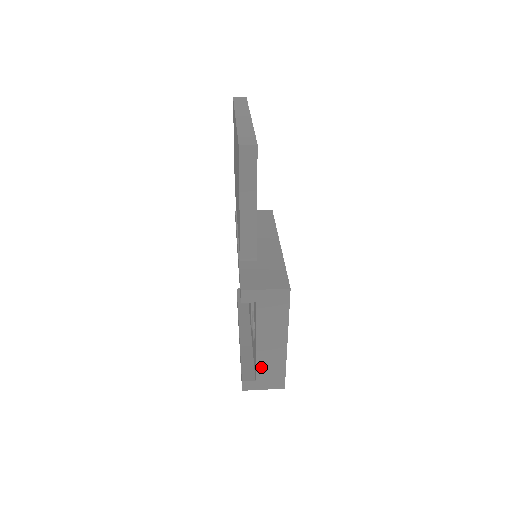
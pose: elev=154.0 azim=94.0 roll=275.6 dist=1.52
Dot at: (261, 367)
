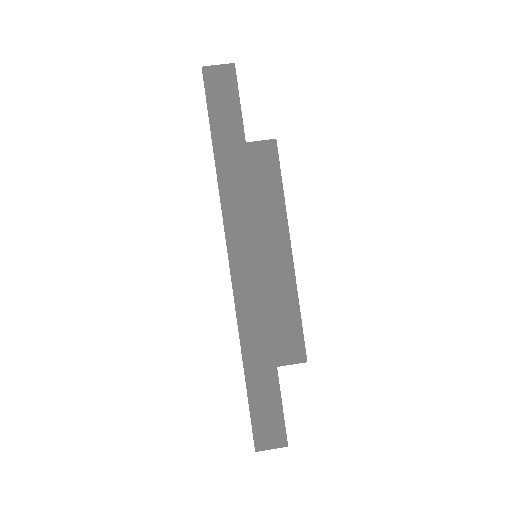
Dot at: occluded
